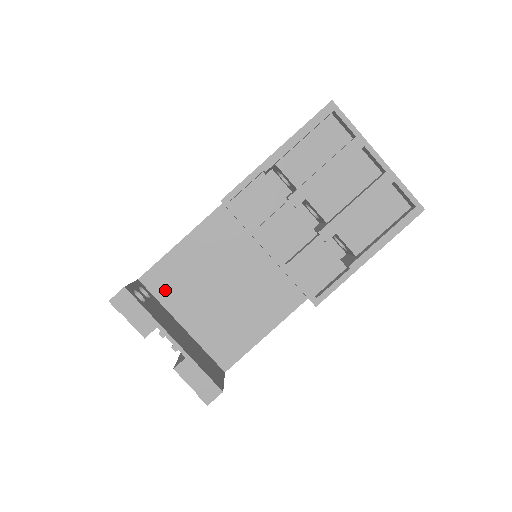
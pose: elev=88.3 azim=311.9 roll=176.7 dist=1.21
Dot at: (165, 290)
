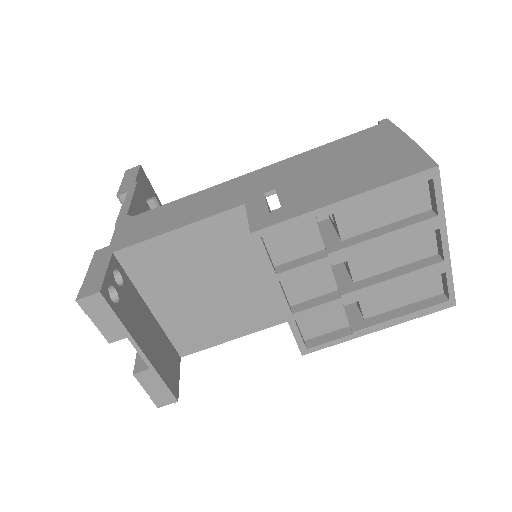
Dot at: (142, 272)
